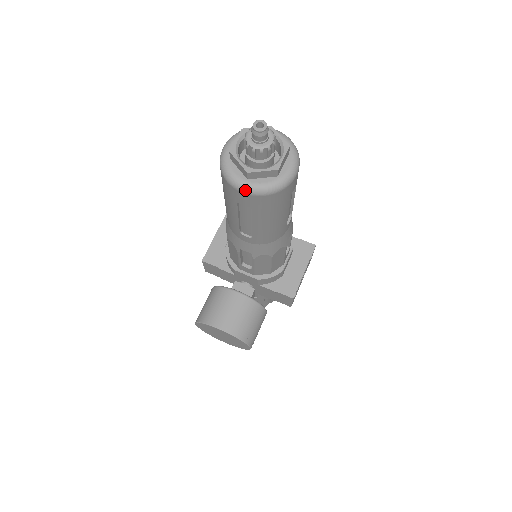
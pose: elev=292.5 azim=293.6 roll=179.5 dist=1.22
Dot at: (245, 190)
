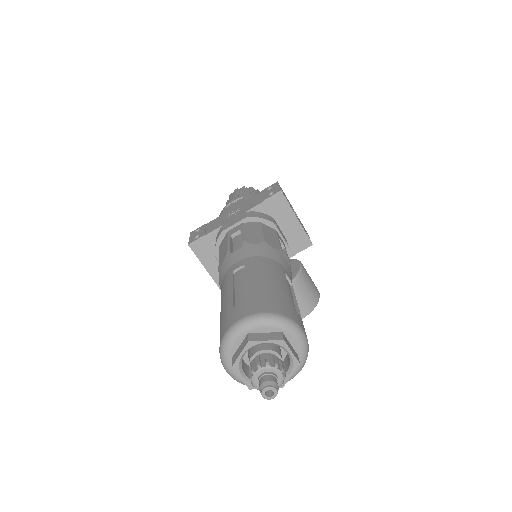
Dot at: occluded
